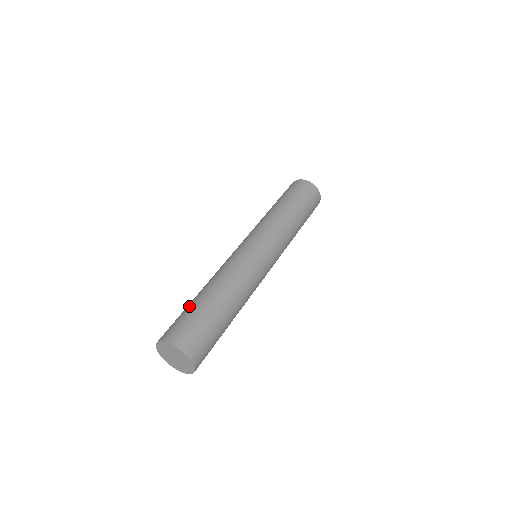
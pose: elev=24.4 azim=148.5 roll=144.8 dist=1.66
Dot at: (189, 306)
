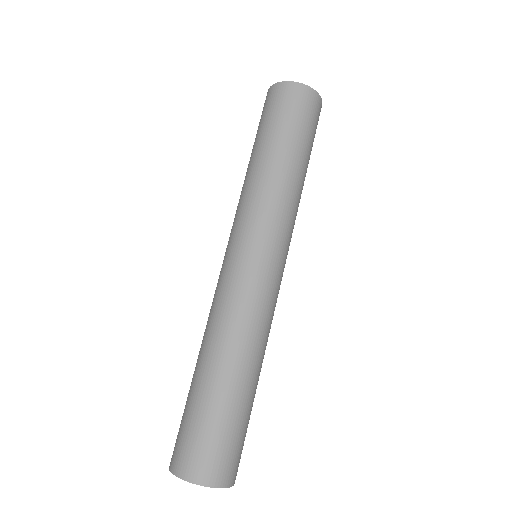
Dot at: (210, 407)
